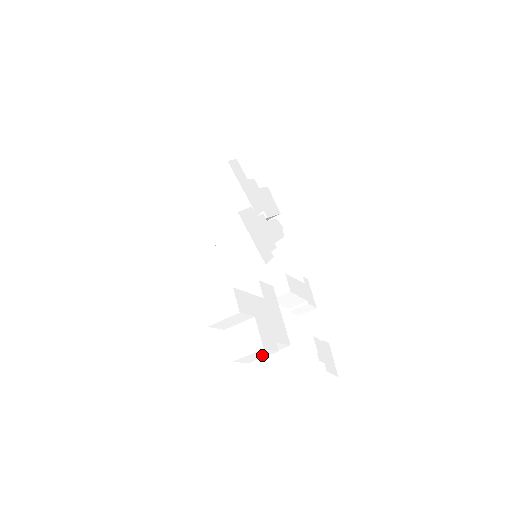
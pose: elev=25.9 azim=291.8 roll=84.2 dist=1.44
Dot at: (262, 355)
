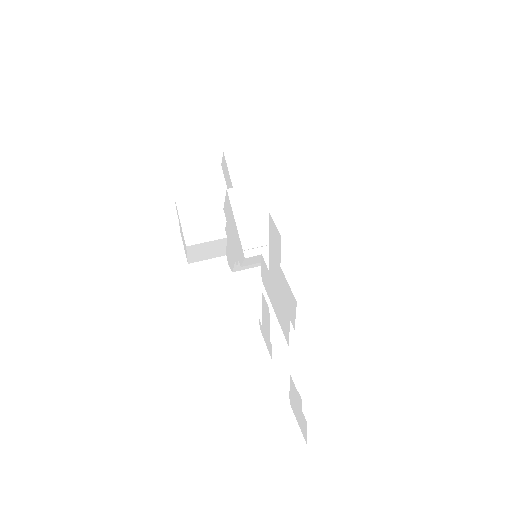
Dot at: (326, 314)
